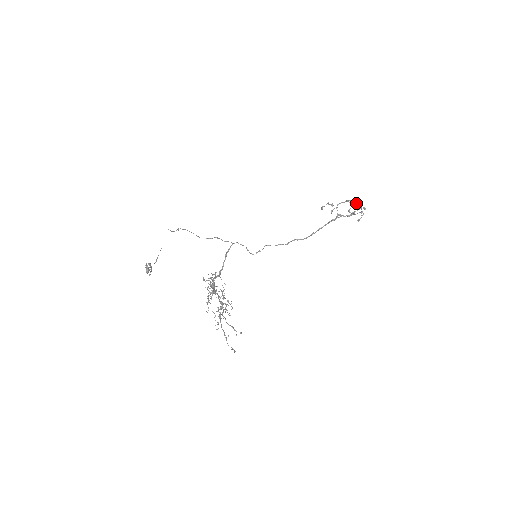
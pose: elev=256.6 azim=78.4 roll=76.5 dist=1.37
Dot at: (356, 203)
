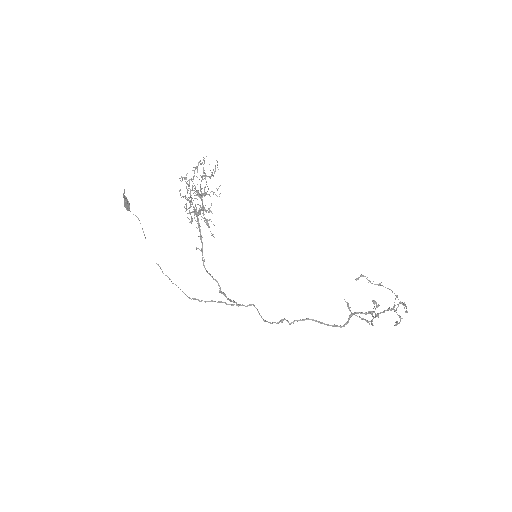
Dot at: (378, 285)
